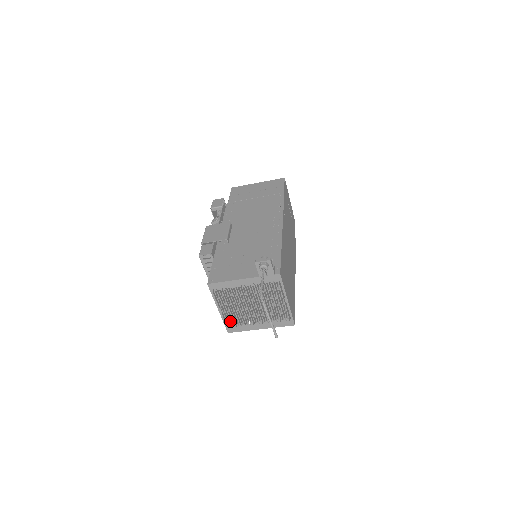
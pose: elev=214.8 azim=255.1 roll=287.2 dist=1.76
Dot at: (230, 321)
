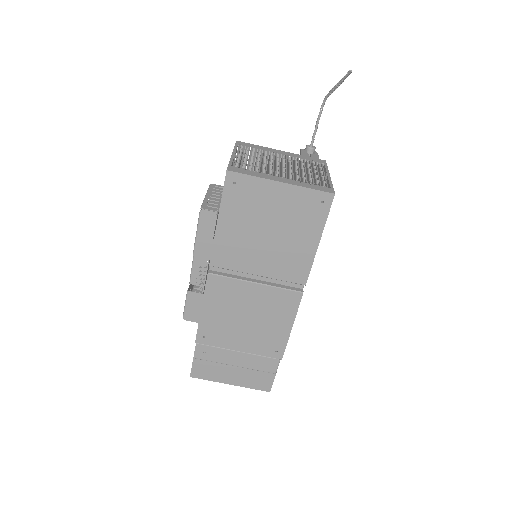
Dot at: occluded
